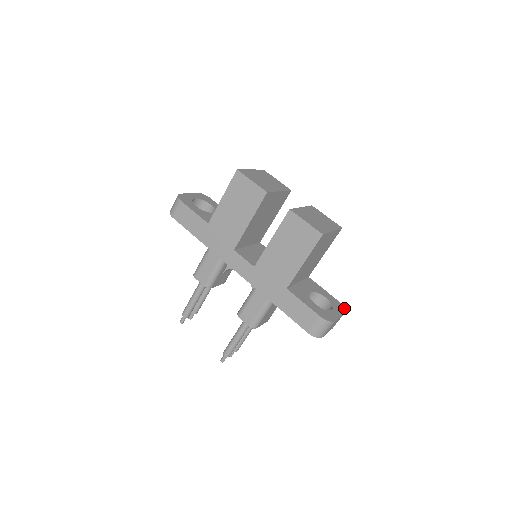
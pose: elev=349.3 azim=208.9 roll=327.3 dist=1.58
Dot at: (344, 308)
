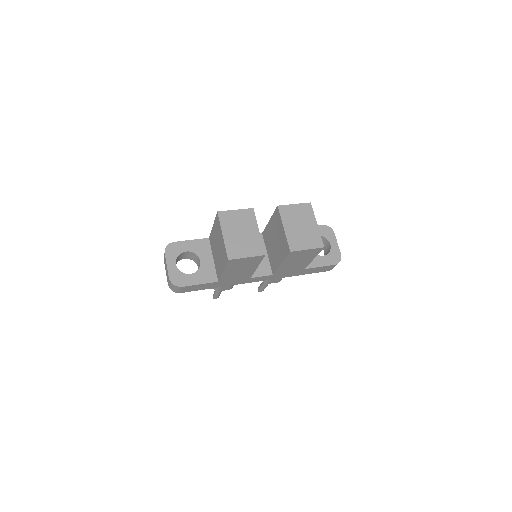
Dot at: (330, 228)
